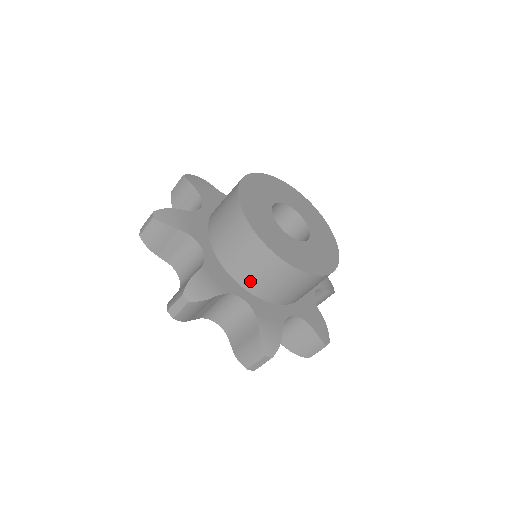
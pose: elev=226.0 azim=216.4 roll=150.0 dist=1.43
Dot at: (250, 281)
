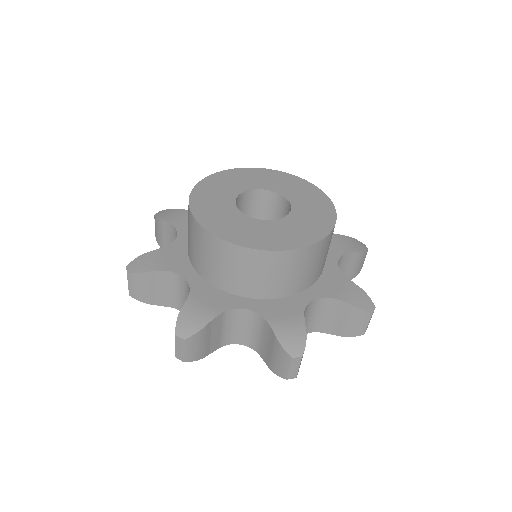
Dot at: (301, 283)
